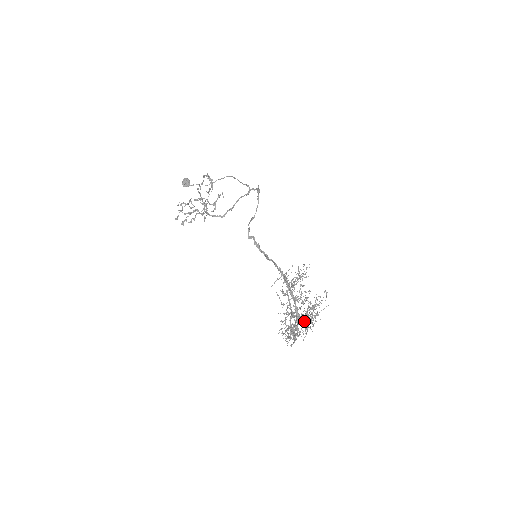
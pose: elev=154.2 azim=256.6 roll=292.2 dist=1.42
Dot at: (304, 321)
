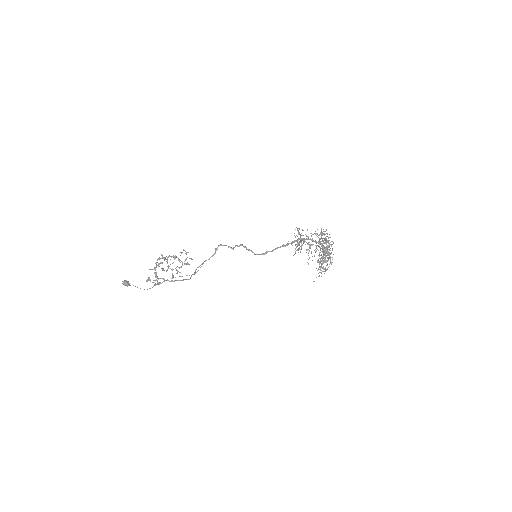
Dot at: (326, 249)
